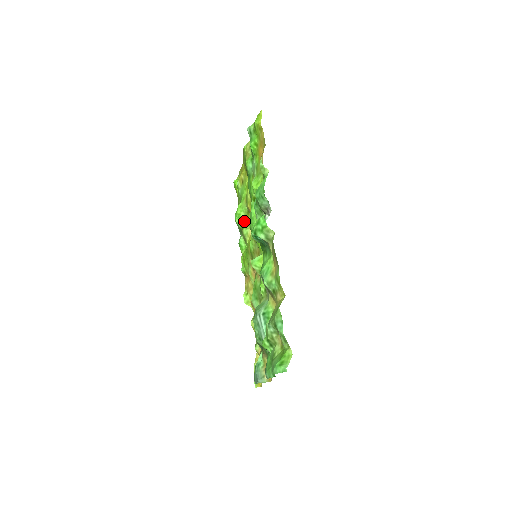
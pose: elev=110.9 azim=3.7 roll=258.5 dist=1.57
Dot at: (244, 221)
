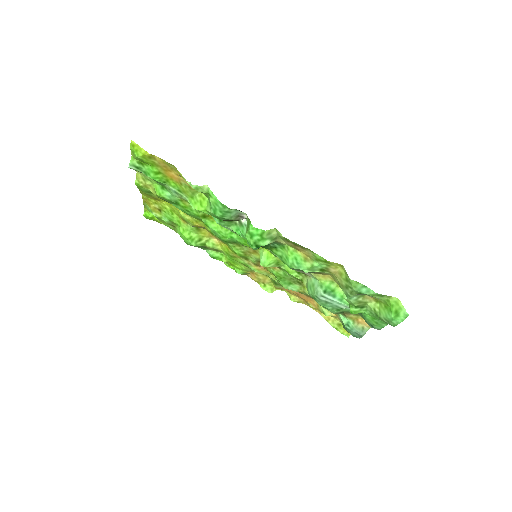
Dot at: (200, 238)
